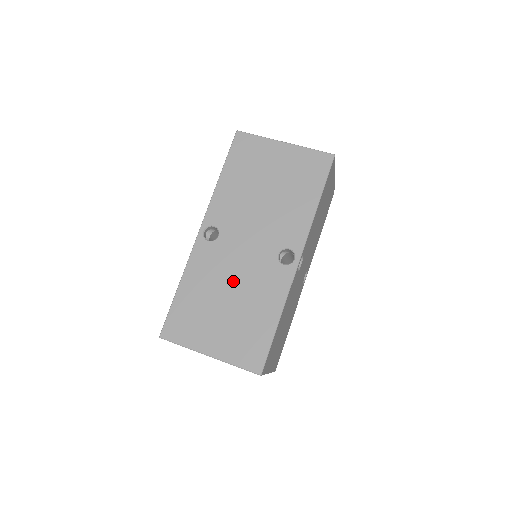
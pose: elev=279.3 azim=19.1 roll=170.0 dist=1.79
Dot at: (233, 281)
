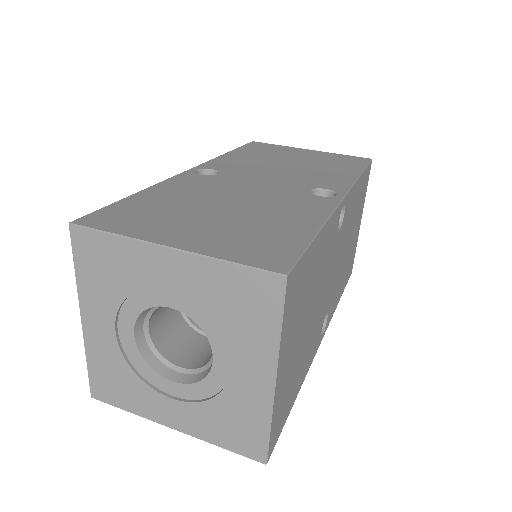
Dot at: (235, 197)
